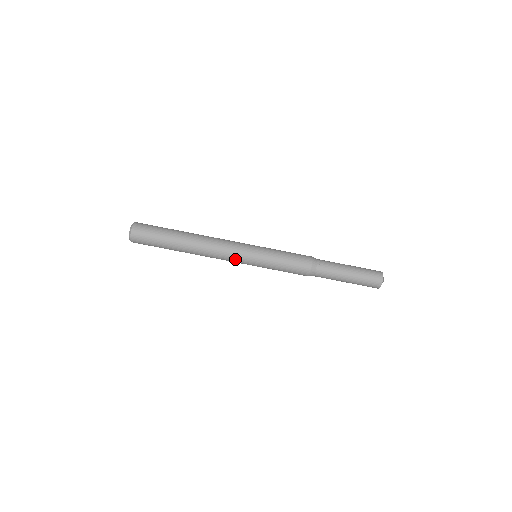
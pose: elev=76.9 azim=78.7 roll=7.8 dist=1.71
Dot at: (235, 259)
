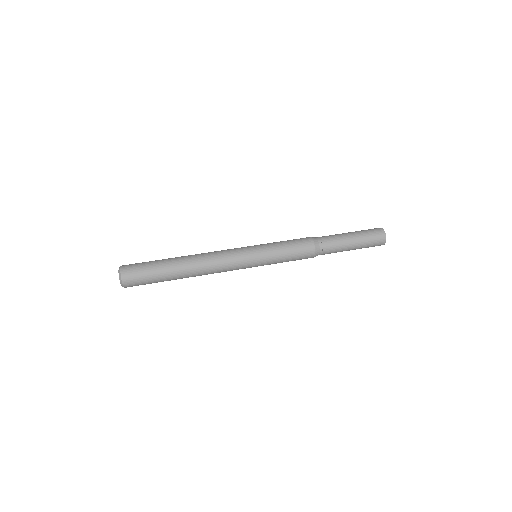
Dot at: (236, 256)
